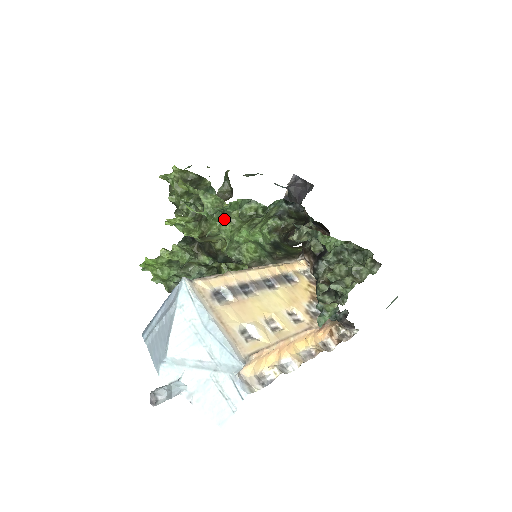
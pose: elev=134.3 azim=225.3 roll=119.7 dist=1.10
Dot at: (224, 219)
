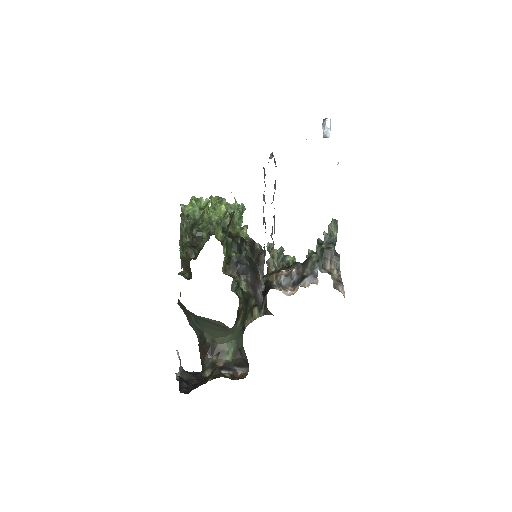
Dot at: occluded
